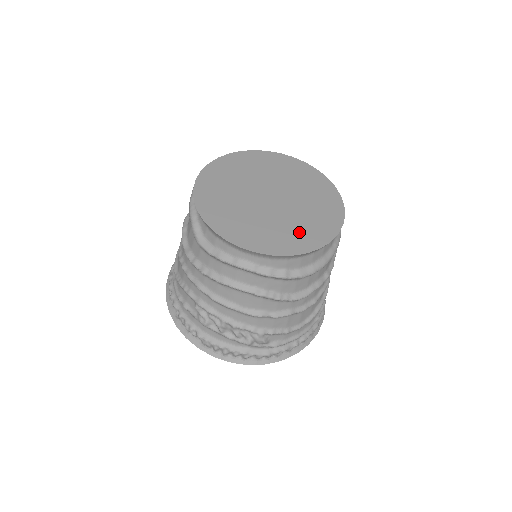
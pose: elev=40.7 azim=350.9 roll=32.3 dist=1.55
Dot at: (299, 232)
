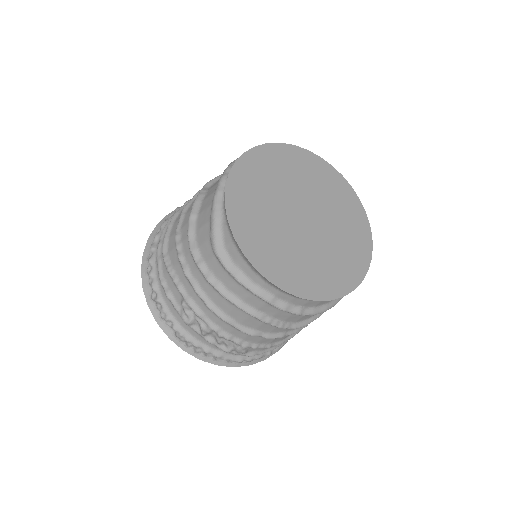
Dot at: (328, 271)
